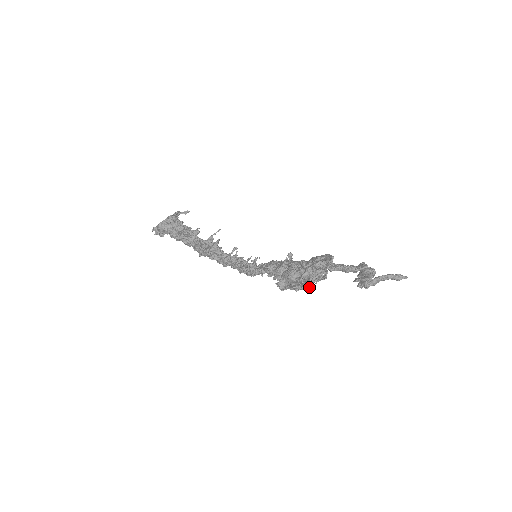
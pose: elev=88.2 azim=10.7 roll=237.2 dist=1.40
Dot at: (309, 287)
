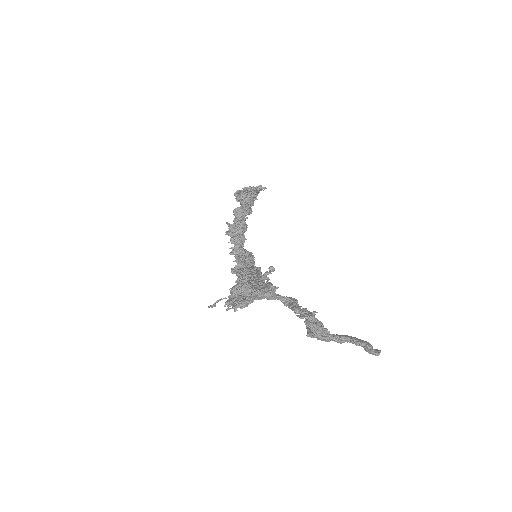
Dot at: occluded
